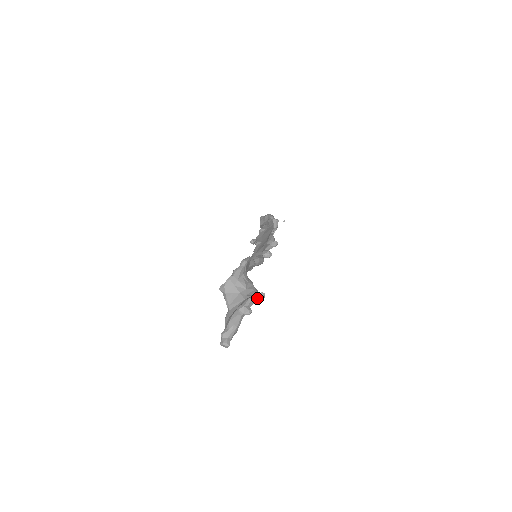
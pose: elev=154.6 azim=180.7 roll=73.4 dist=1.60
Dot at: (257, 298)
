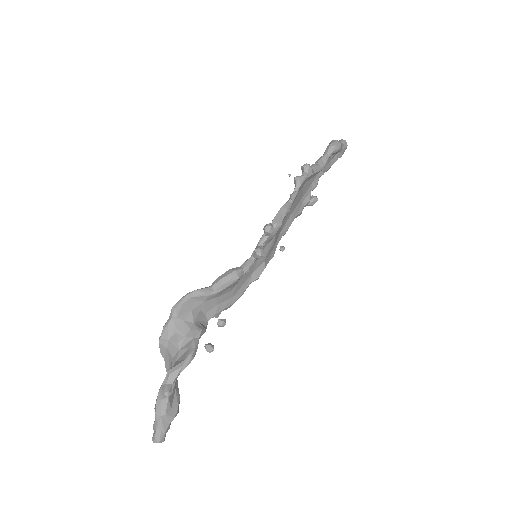
Dot at: (181, 366)
